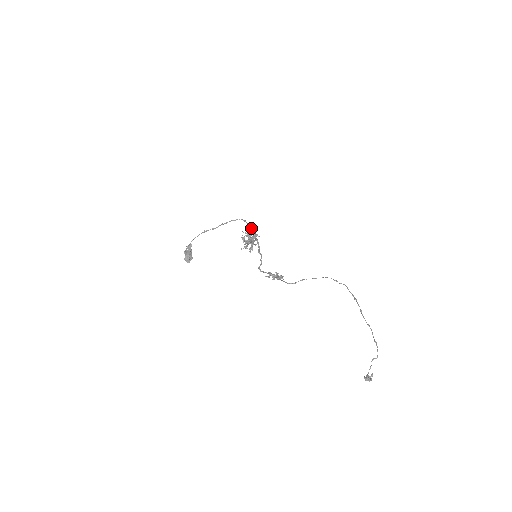
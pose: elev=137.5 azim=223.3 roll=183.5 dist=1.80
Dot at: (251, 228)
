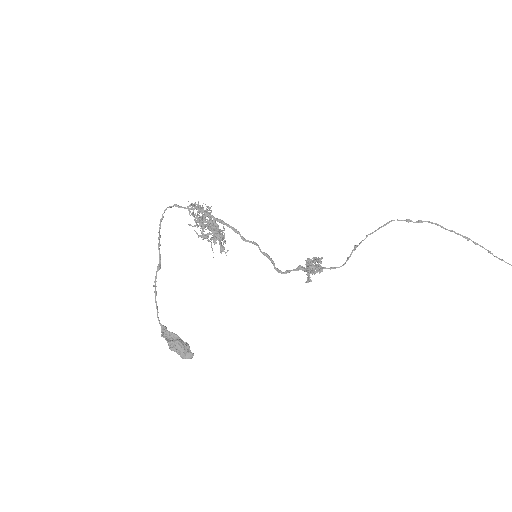
Dot at: (189, 205)
